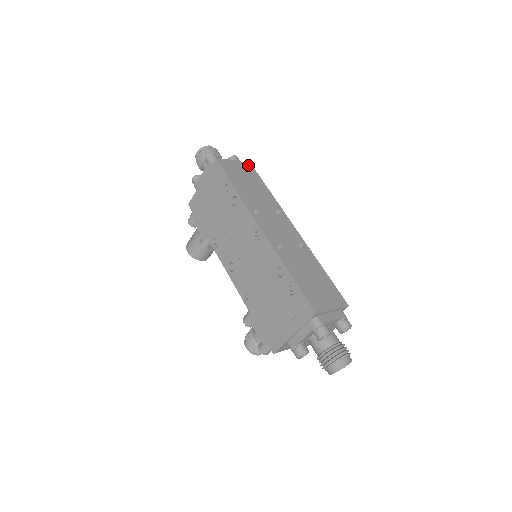
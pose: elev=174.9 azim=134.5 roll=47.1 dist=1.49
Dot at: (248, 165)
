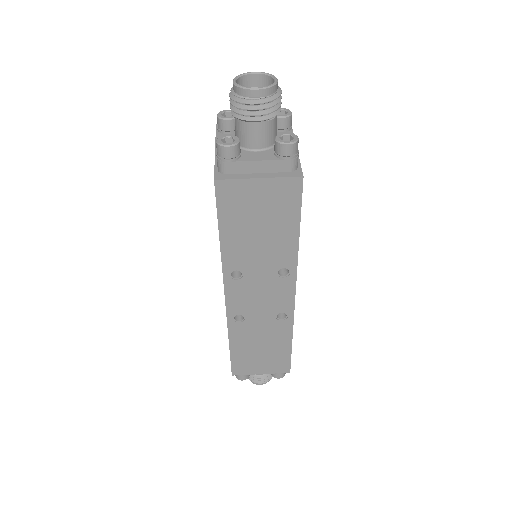
Dot at: (291, 184)
